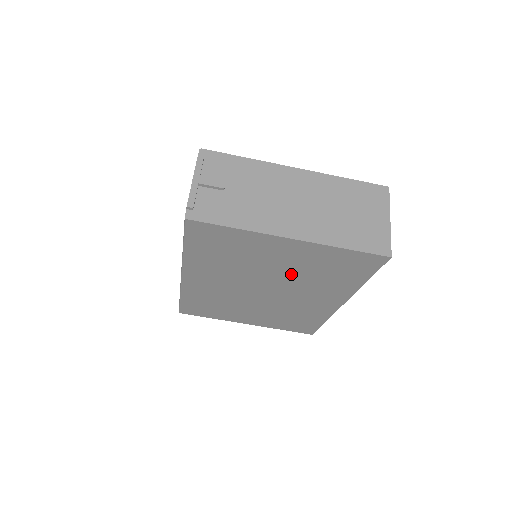
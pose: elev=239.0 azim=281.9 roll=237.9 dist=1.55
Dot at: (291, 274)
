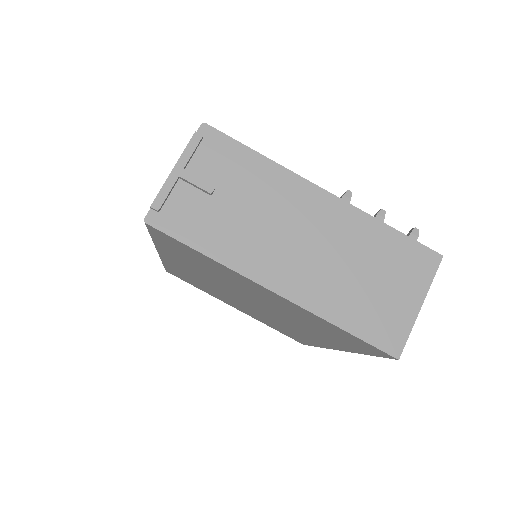
Dot at: (277, 309)
